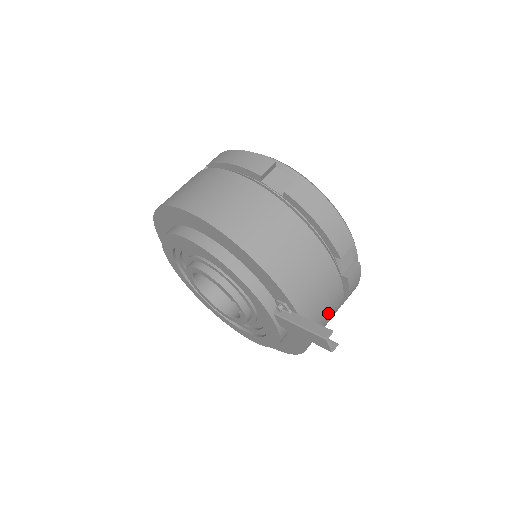
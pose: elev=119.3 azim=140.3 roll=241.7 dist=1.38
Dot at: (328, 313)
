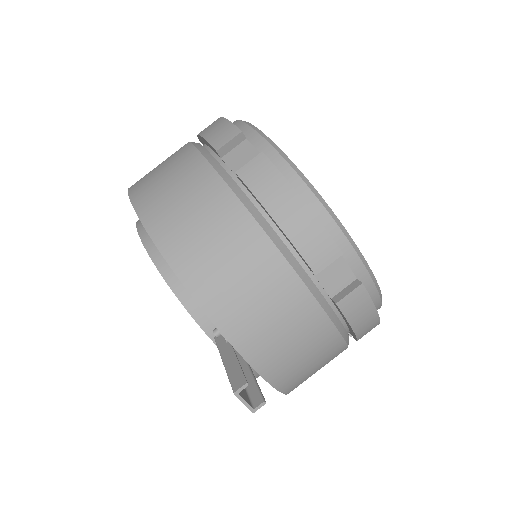
Dot at: (304, 349)
